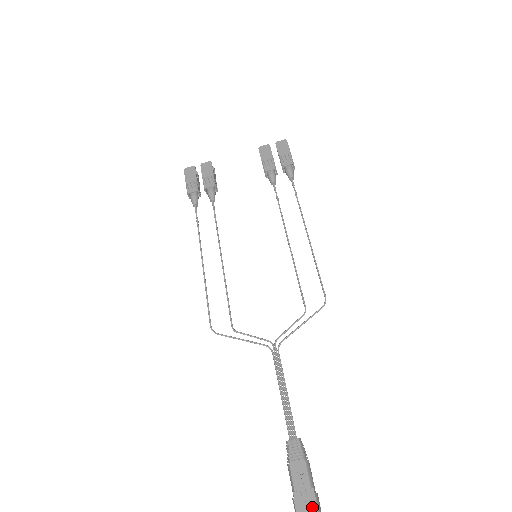
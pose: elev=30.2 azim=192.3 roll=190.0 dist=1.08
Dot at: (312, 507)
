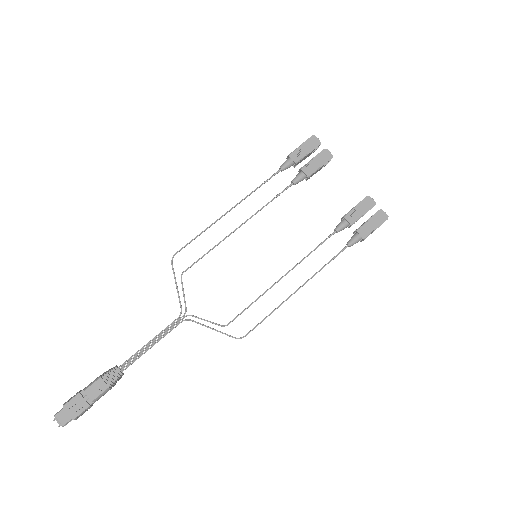
Dot at: (80, 408)
